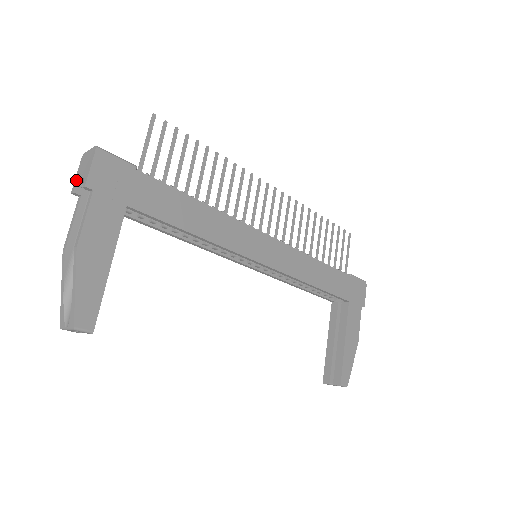
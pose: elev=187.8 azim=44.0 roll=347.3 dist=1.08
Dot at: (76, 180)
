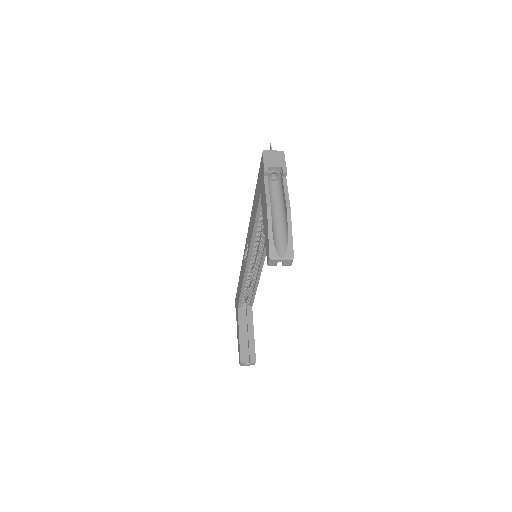
Dot at: (267, 165)
